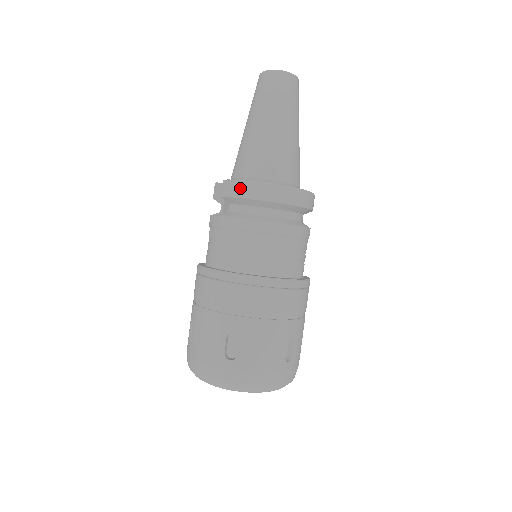
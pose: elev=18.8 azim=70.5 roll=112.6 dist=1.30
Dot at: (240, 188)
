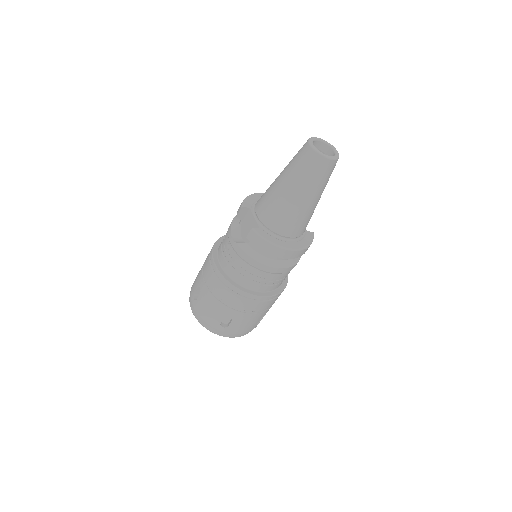
Dot at: (263, 244)
